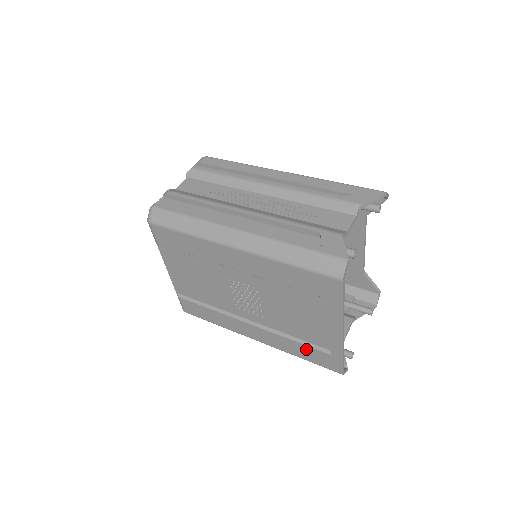
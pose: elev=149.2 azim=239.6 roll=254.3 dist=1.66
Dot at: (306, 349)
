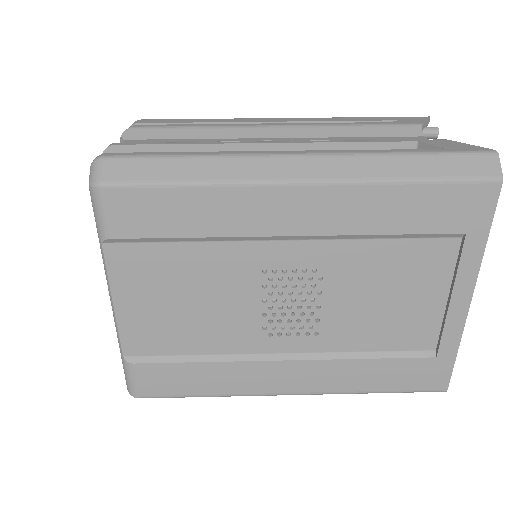
Dot at: (392, 366)
